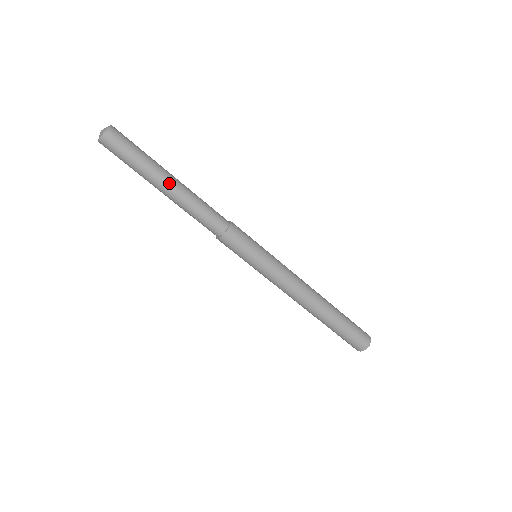
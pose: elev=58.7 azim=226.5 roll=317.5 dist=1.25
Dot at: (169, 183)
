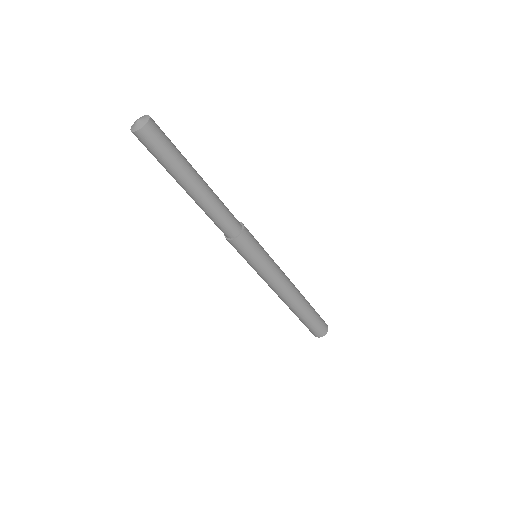
Dot at: (199, 182)
